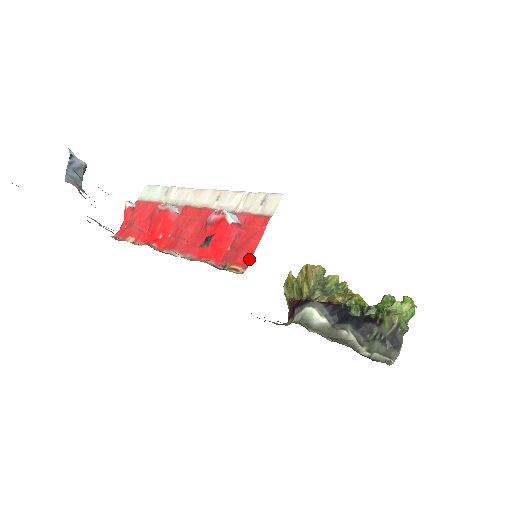
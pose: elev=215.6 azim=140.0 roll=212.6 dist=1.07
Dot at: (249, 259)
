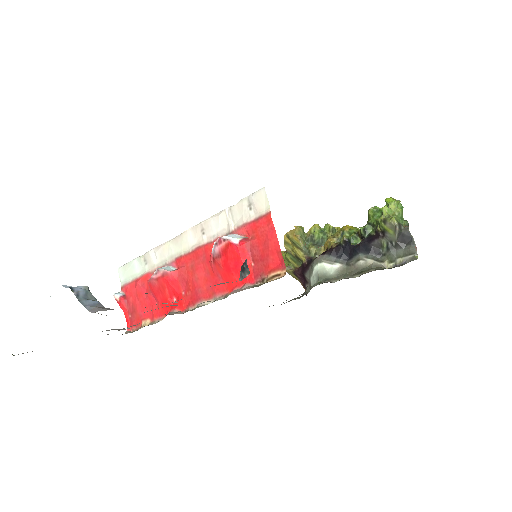
Dot at: (280, 259)
